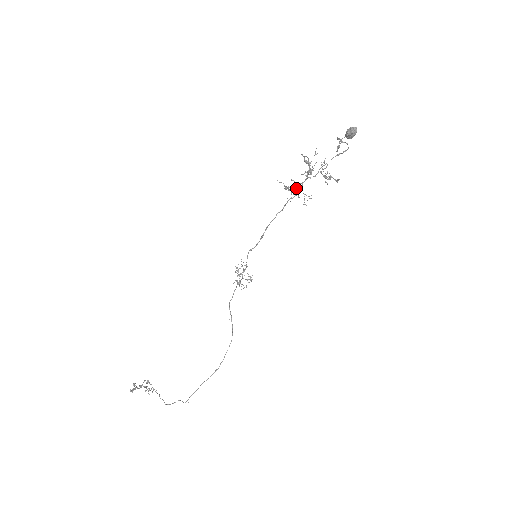
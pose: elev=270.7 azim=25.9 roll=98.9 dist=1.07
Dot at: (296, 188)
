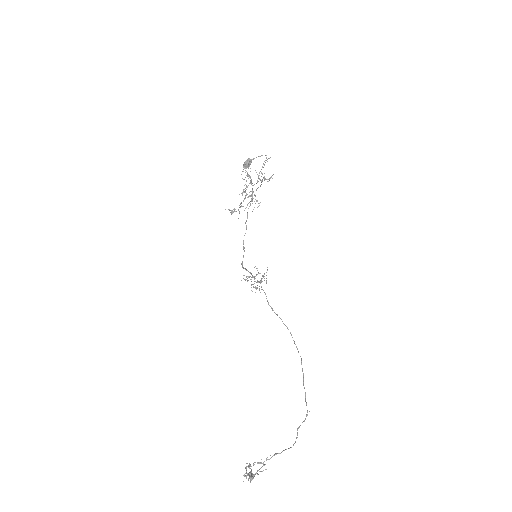
Dot at: (250, 195)
